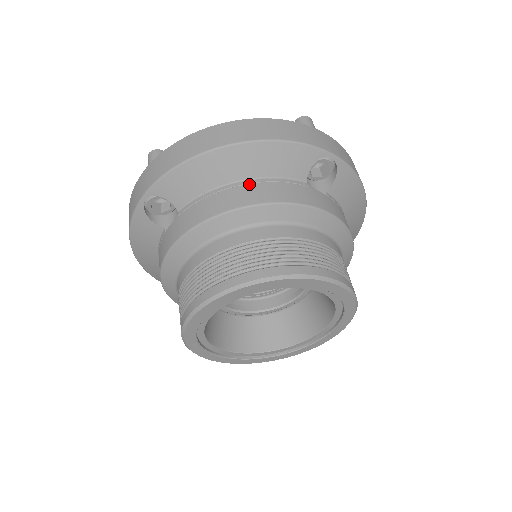
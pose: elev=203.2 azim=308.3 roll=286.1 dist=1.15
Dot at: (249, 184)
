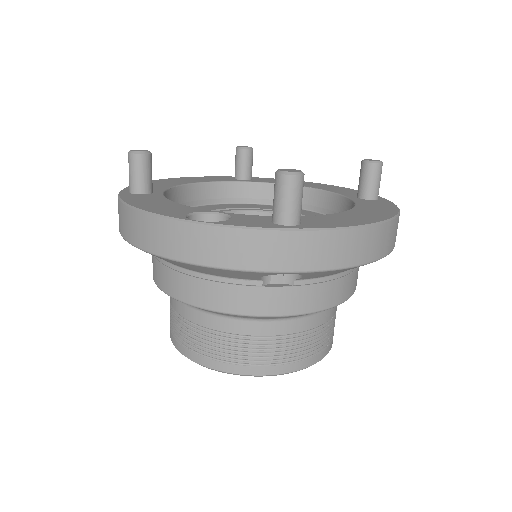
Dot at: (193, 277)
